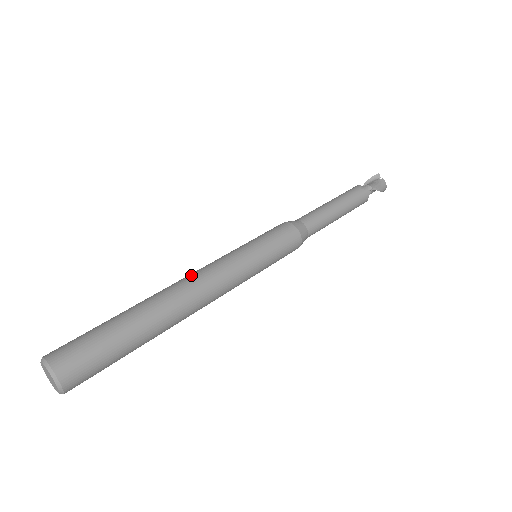
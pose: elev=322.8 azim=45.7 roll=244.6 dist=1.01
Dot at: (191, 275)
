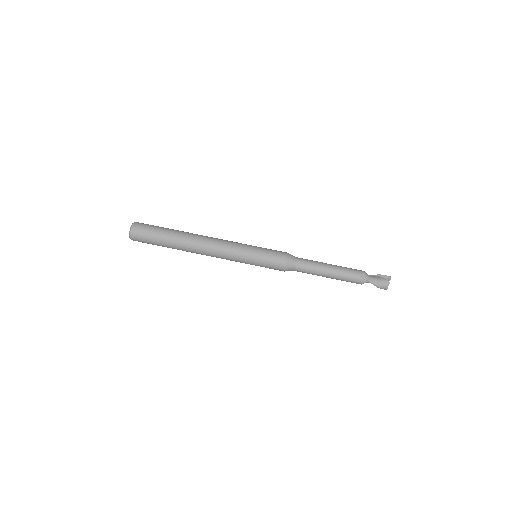
Dot at: (213, 239)
